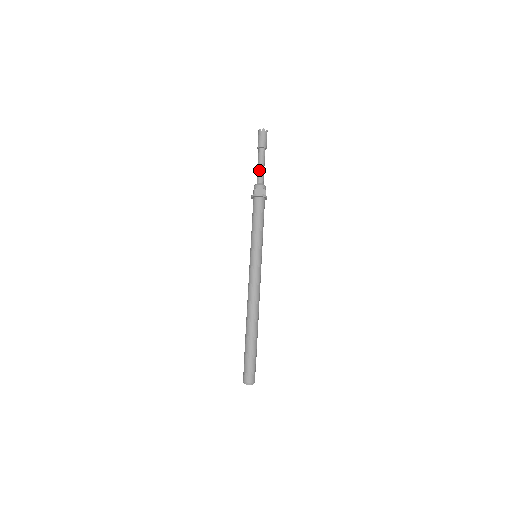
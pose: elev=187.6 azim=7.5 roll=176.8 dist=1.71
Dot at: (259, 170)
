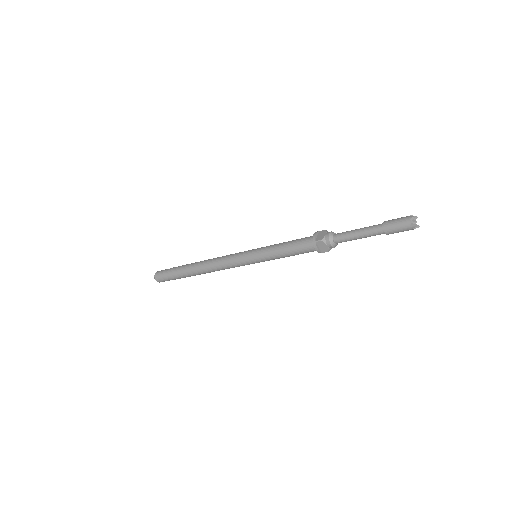
Dot at: (351, 236)
